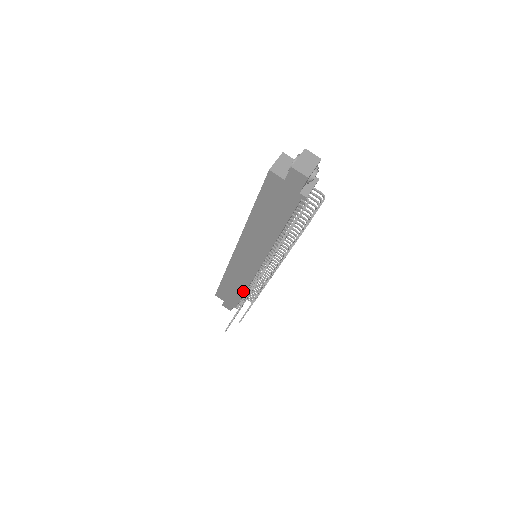
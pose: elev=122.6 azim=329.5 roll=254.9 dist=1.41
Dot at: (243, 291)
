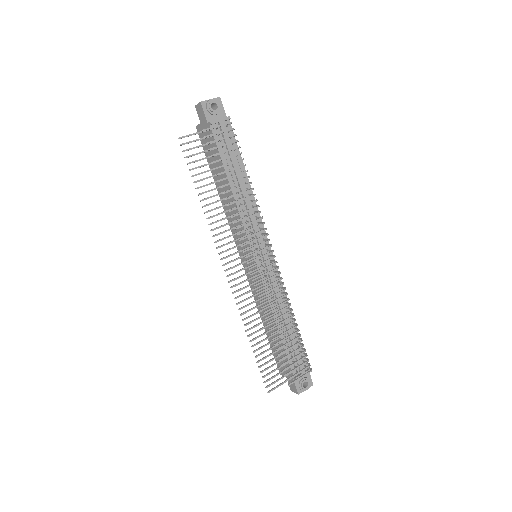
Dot at: (276, 328)
